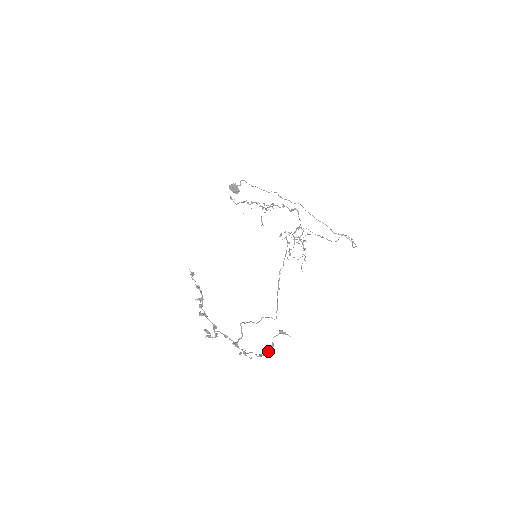
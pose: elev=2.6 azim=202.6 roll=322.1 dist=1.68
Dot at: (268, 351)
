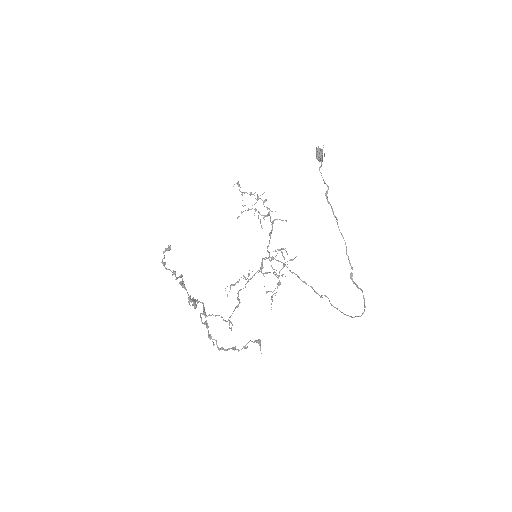
Dot at: (233, 349)
